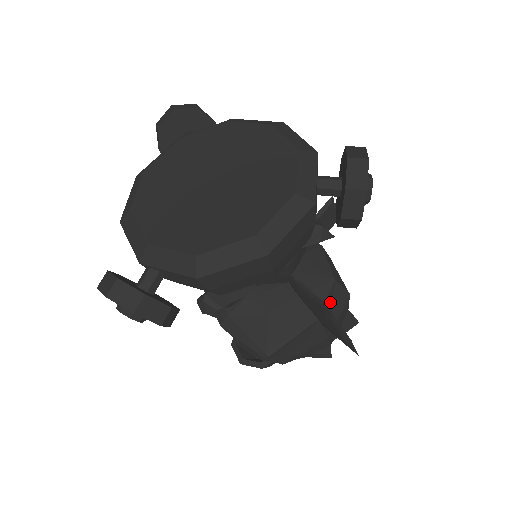
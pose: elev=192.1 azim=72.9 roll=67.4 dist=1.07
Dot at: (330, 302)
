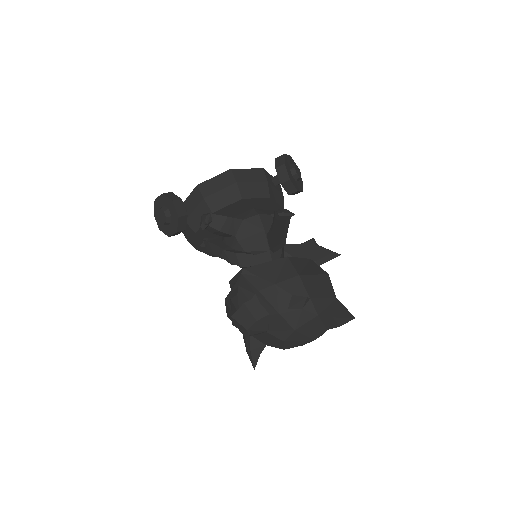
Dot at: (303, 263)
